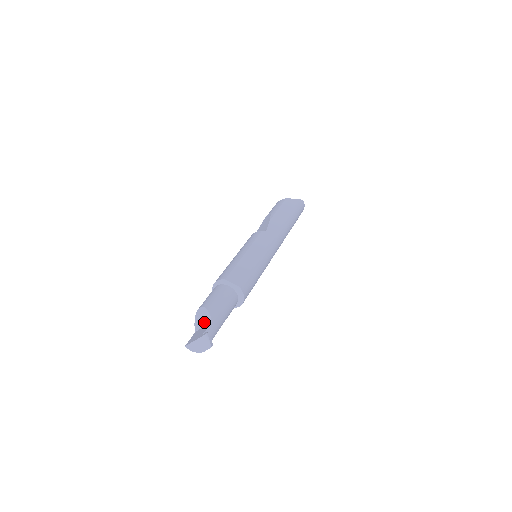
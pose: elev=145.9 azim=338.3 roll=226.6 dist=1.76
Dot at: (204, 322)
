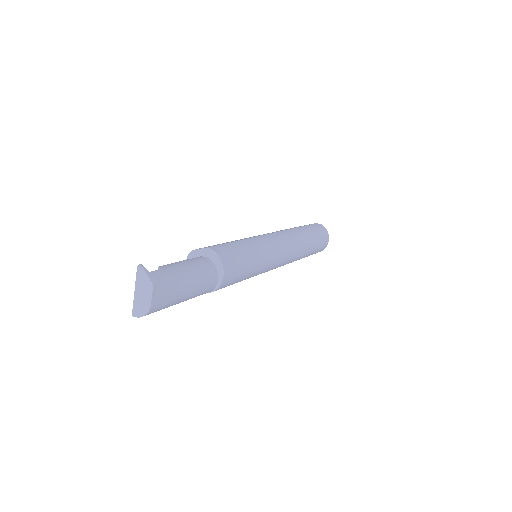
Dot at: occluded
